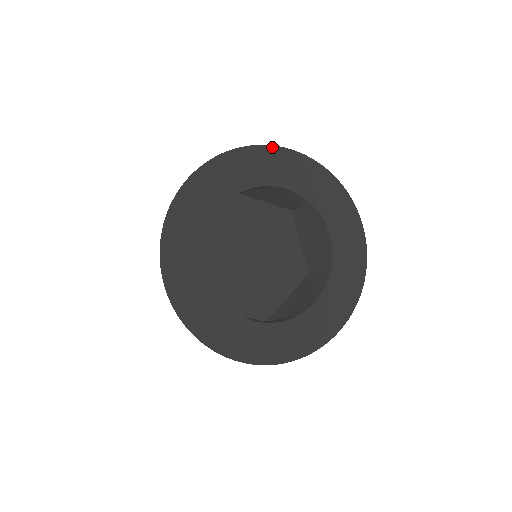
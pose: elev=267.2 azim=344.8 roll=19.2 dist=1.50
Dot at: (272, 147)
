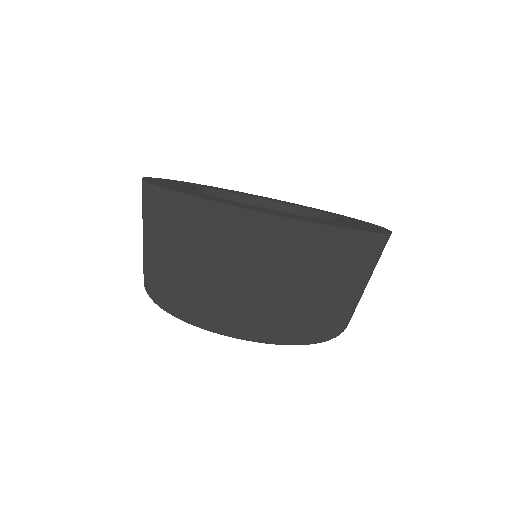
Dot at: occluded
